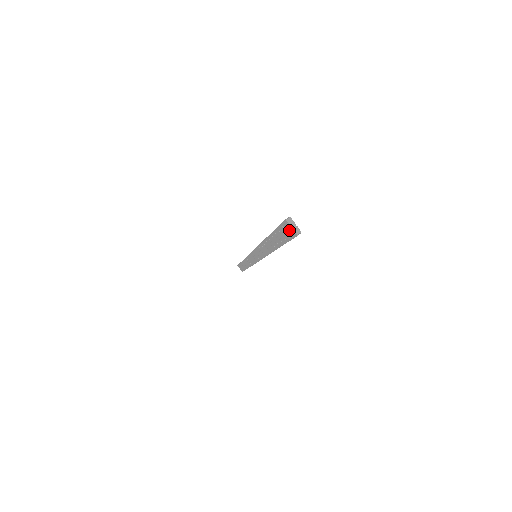
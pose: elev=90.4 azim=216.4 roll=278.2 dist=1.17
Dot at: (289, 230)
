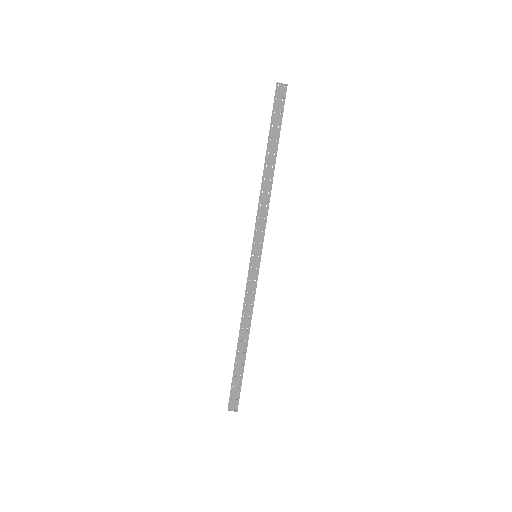
Dot at: (234, 403)
